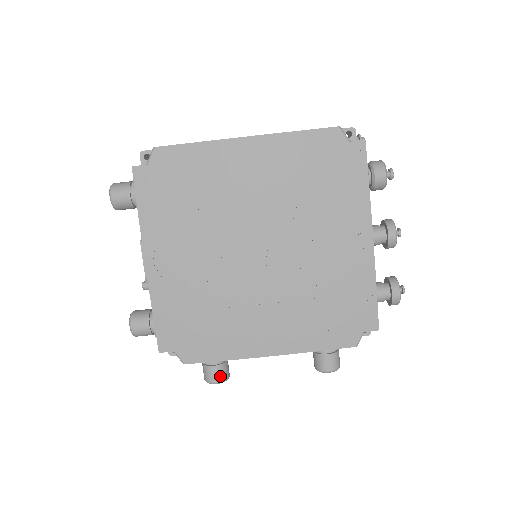
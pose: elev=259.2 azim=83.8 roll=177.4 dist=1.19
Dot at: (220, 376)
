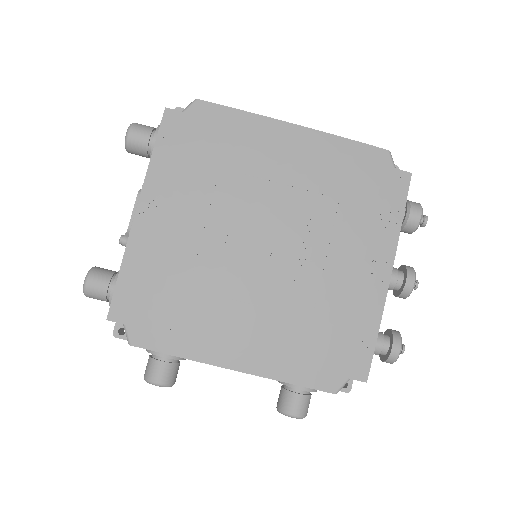
Dot at: (165, 377)
